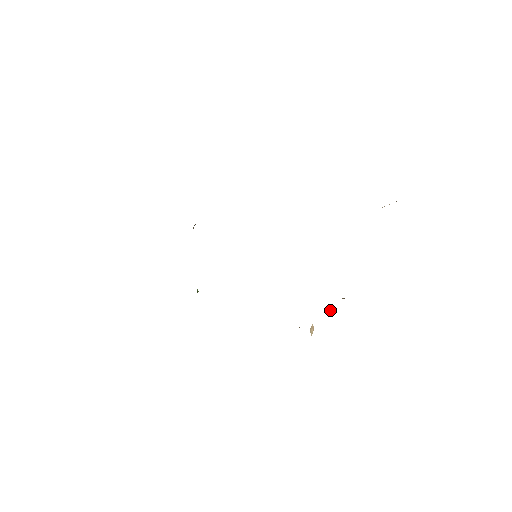
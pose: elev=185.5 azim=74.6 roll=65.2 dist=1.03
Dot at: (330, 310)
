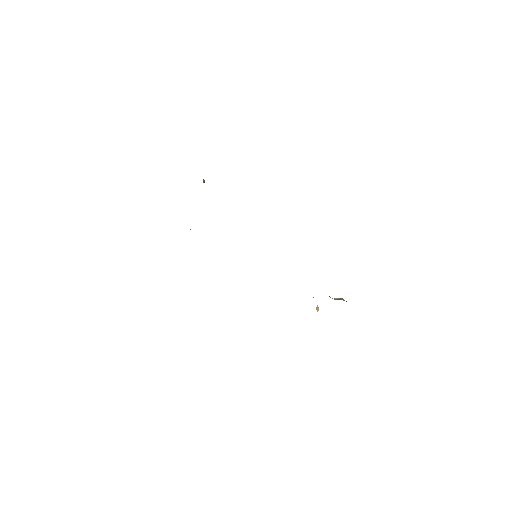
Dot at: occluded
